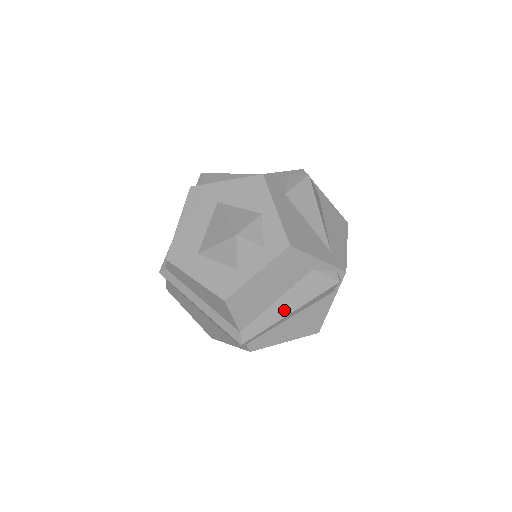
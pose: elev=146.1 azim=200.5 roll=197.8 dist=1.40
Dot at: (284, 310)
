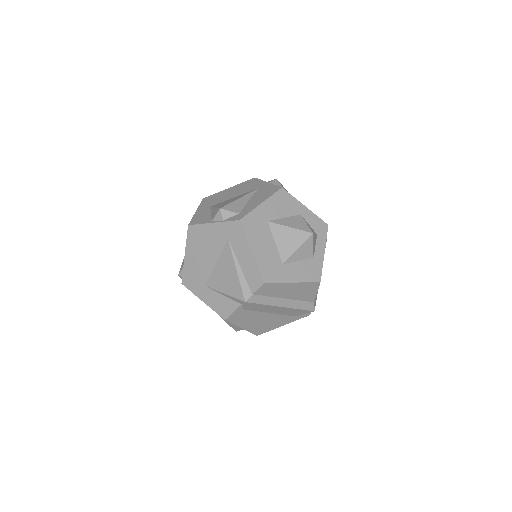
Dot at: occluded
